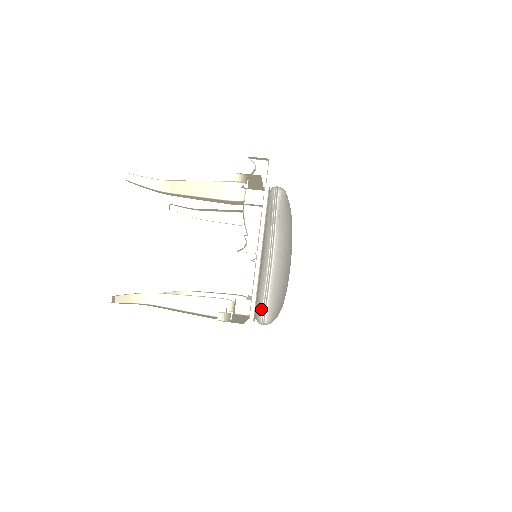
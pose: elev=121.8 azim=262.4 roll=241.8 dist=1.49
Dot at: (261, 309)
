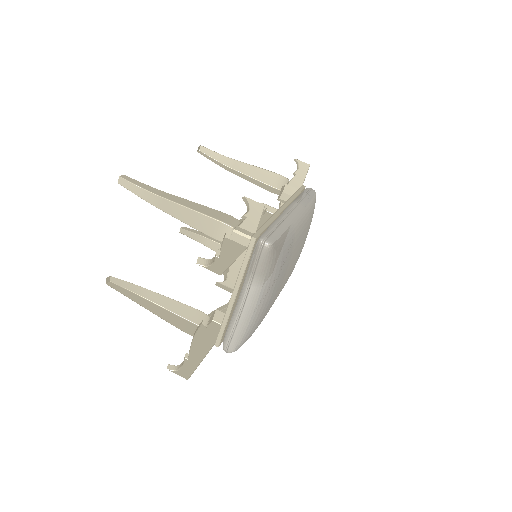
Dot at: (226, 341)
